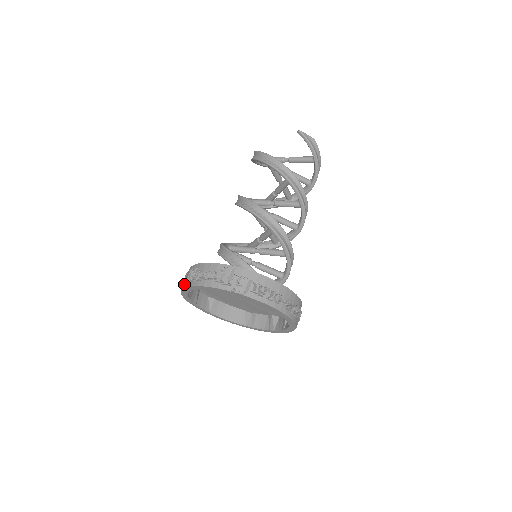
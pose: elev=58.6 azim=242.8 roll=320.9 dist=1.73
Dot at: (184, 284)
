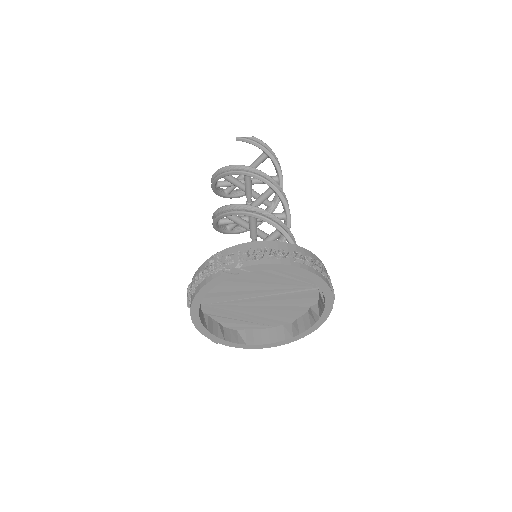
Dot at: occluded
